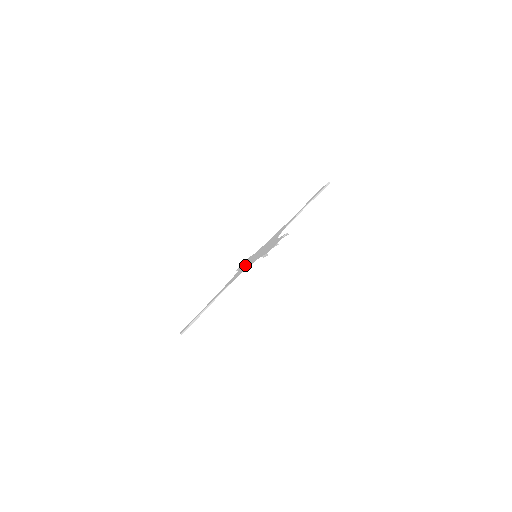
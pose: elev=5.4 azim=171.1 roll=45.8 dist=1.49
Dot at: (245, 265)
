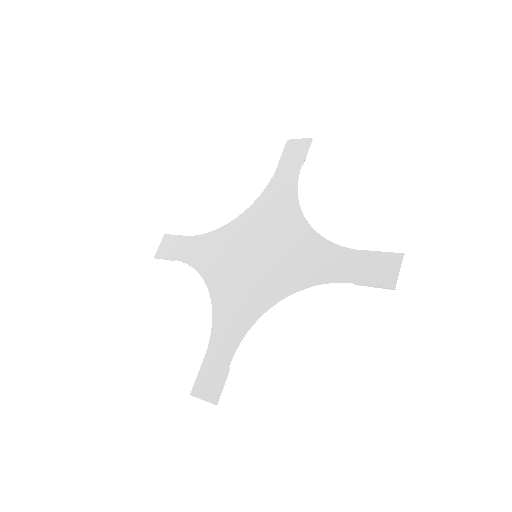
Dot at: (233, 268)
